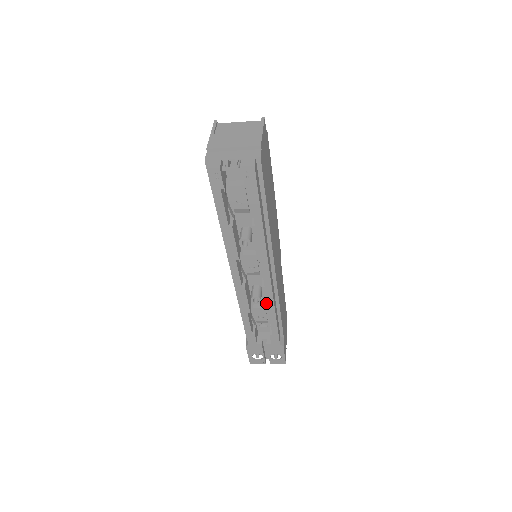
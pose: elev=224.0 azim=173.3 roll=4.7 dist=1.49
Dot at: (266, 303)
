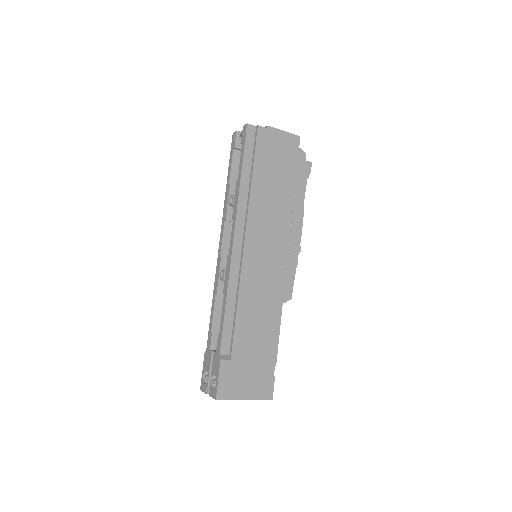
Dot at: (226, 279)
